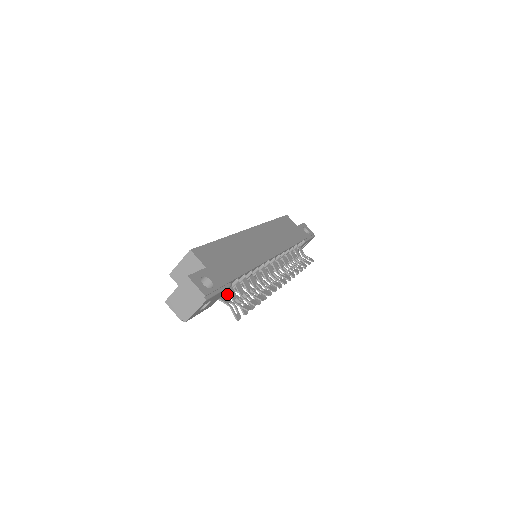
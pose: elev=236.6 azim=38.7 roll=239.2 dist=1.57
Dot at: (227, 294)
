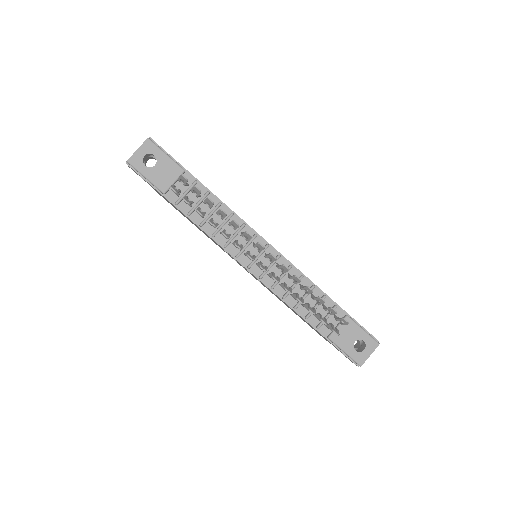
Dot at: occluded
